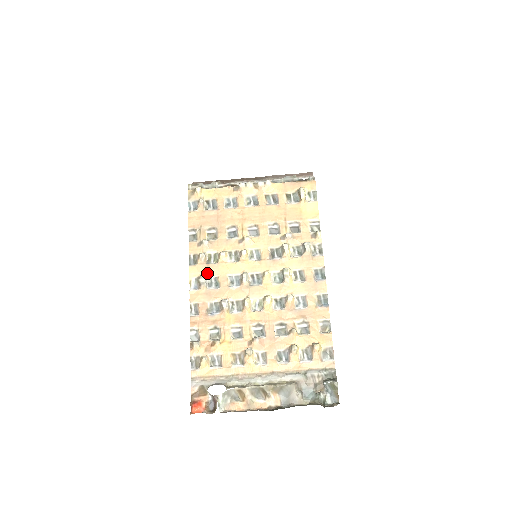
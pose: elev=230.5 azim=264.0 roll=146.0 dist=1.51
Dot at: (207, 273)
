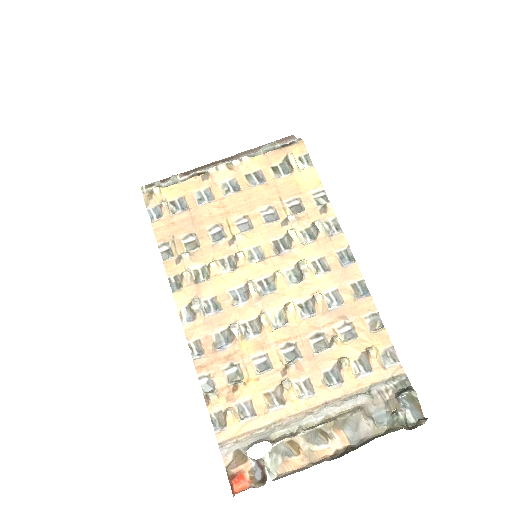
Dot at: (199, 296)
